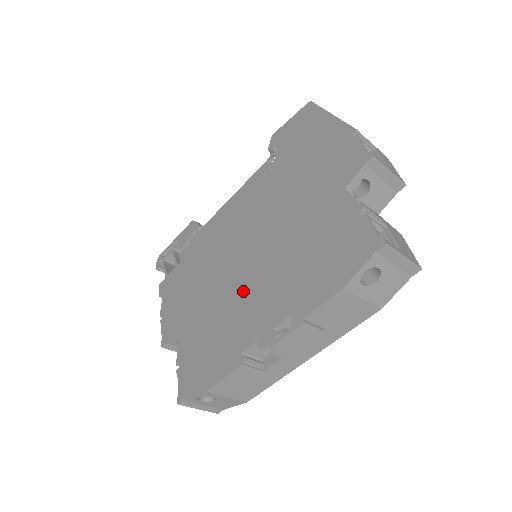
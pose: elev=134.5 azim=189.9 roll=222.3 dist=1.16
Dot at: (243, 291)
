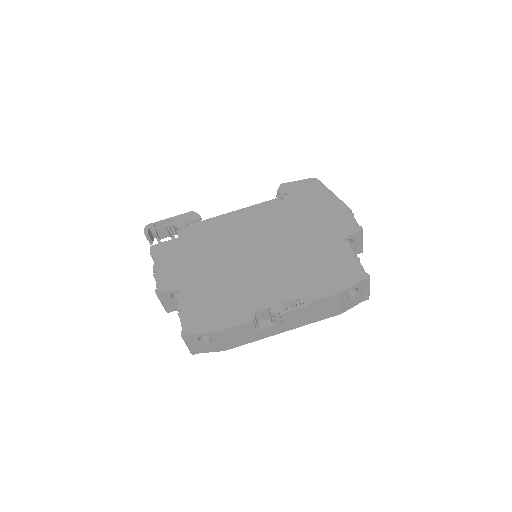
Dot at: (254, 275)
